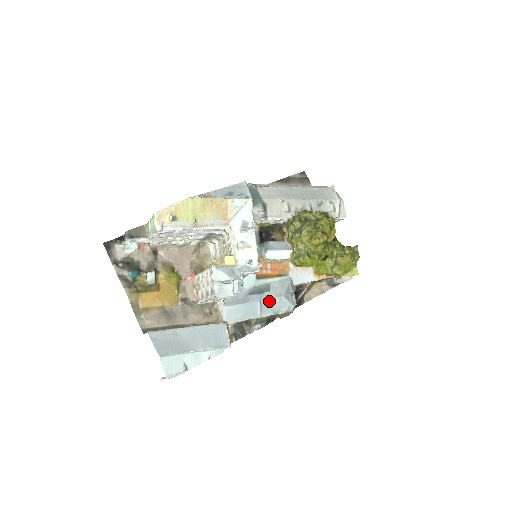
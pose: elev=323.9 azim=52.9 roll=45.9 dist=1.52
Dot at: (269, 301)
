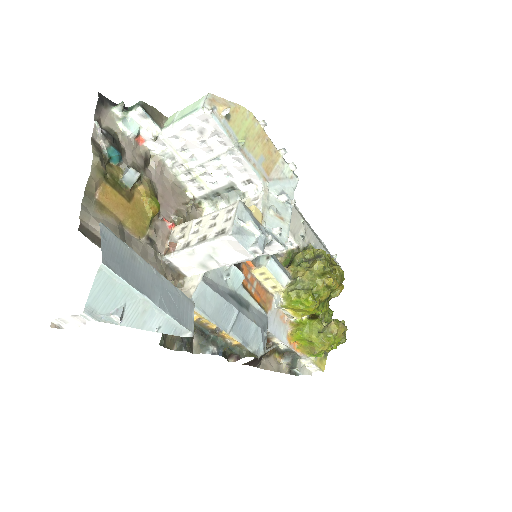
Dot at: (246, 321)
